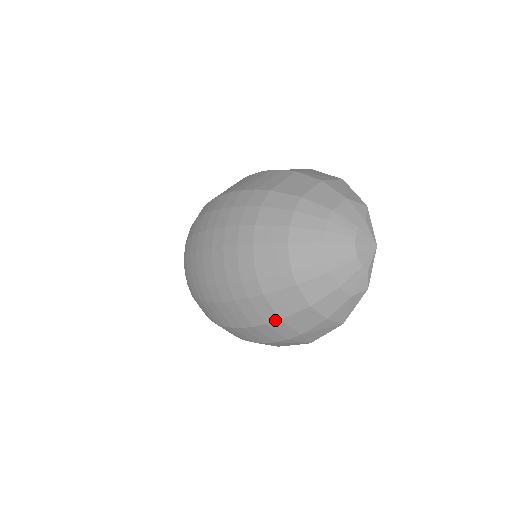
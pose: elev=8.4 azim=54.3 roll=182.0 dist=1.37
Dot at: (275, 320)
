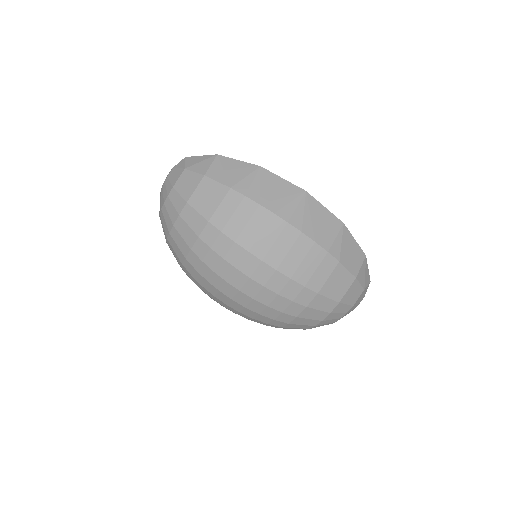
Dot at: occluded
